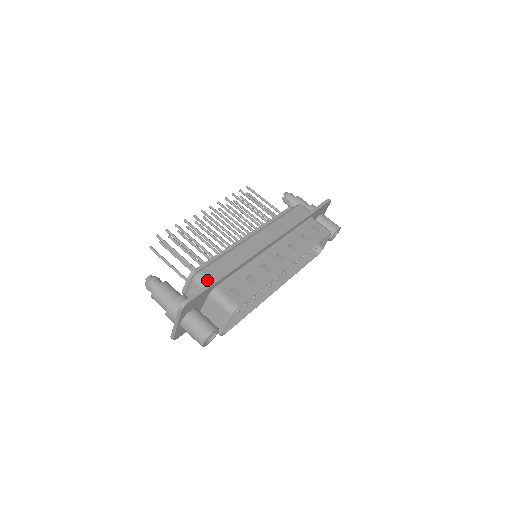
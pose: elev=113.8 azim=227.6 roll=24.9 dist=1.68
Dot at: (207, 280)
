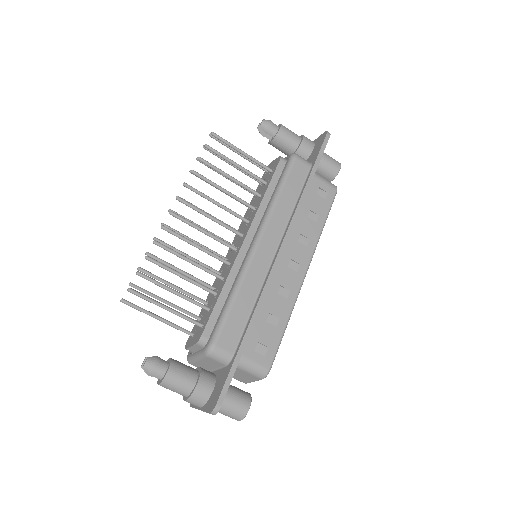
Dot at: (227, 354)
